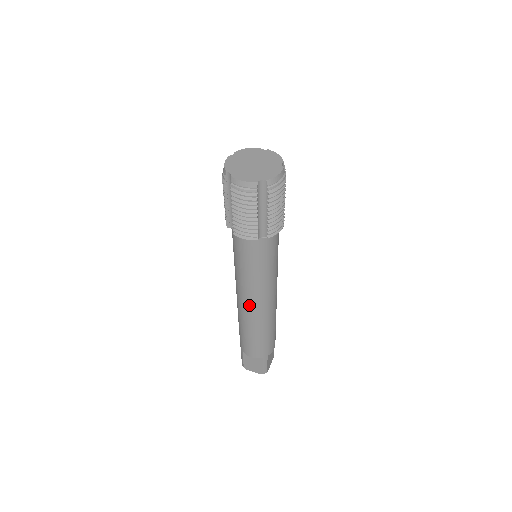
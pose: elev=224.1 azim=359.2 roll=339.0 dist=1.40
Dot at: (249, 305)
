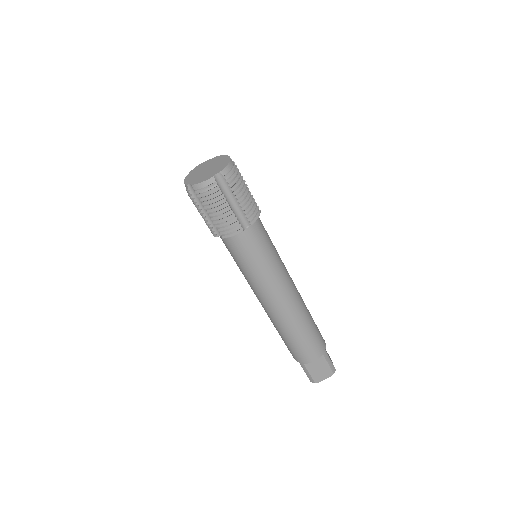
Dot at: occluded
